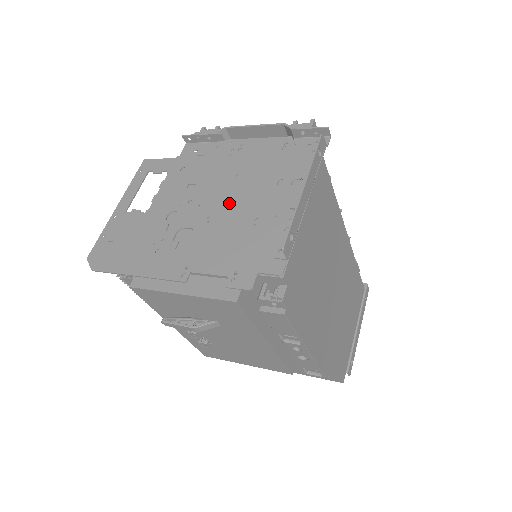
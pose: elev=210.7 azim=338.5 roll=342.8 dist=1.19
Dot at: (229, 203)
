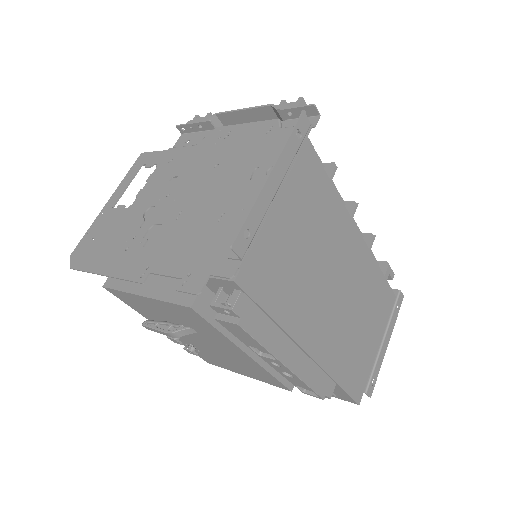
Dot at: (202, 196)
